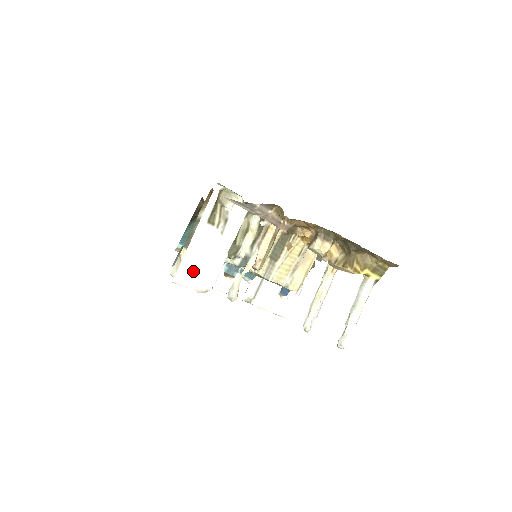
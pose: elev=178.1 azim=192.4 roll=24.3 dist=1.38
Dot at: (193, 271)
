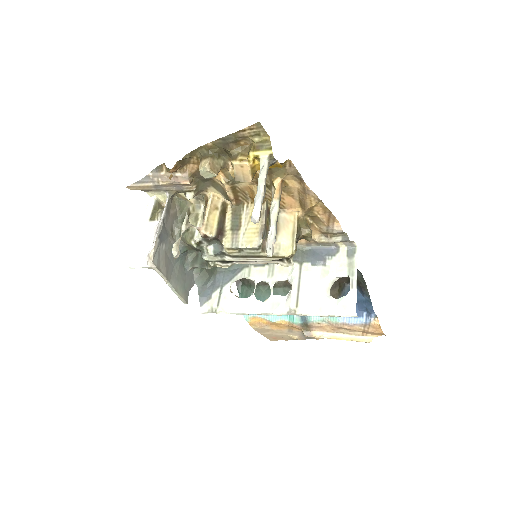
Dot at: (143, 254)
